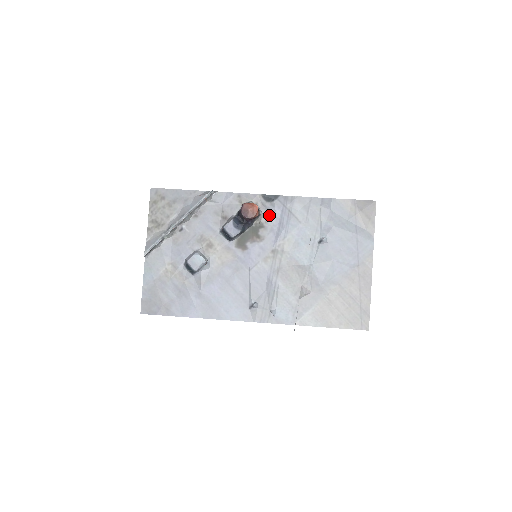
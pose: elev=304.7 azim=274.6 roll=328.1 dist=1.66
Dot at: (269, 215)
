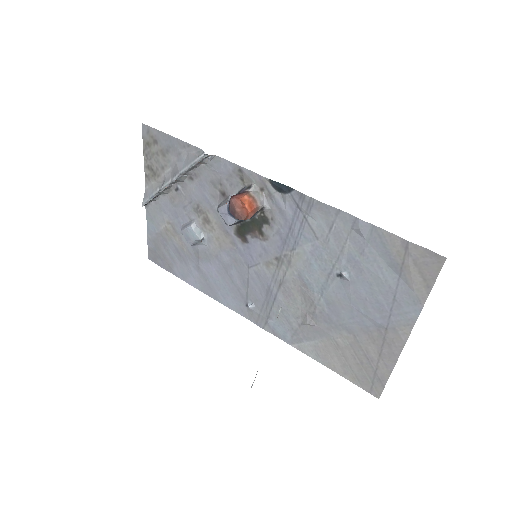
Dot at: (277, 211)
